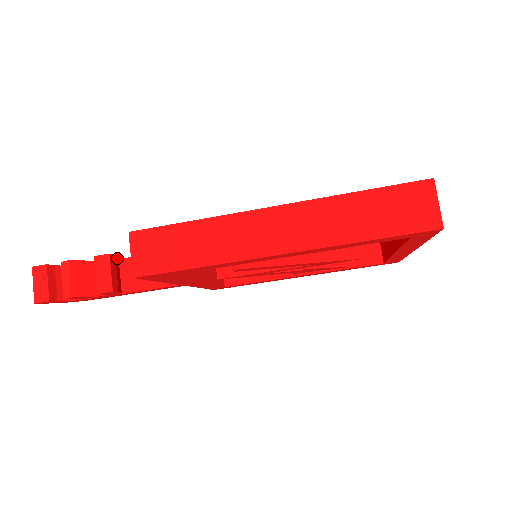
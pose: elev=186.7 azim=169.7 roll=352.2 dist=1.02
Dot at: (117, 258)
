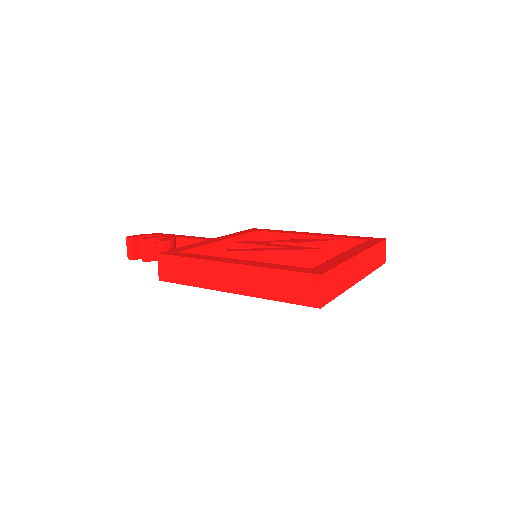
Dot at: (172, 240)
